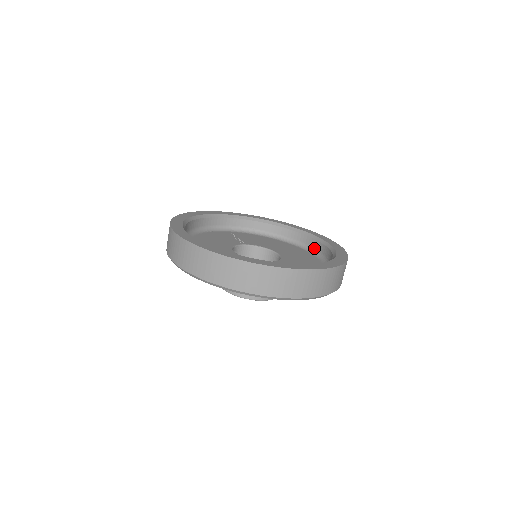
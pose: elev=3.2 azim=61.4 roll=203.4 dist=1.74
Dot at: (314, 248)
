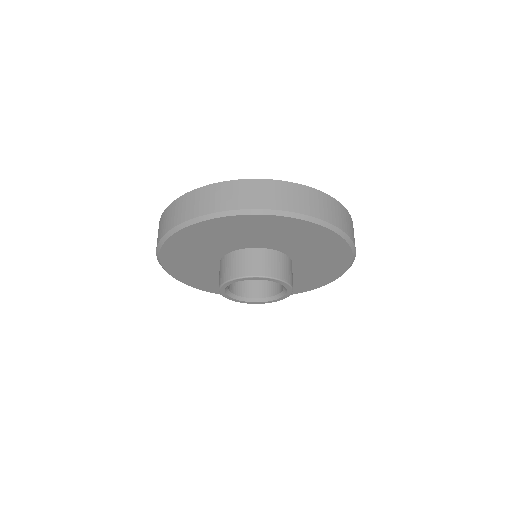
Dot at: occluded
